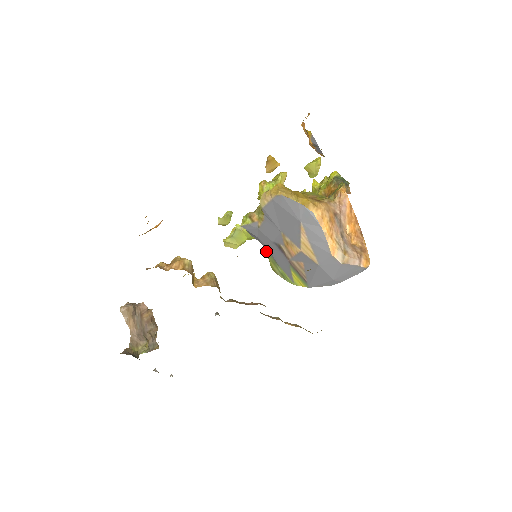
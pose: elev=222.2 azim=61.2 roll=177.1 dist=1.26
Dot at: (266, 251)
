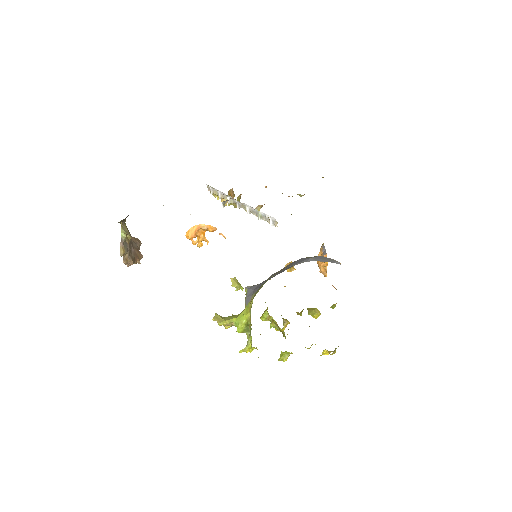
Dot at: occluded
